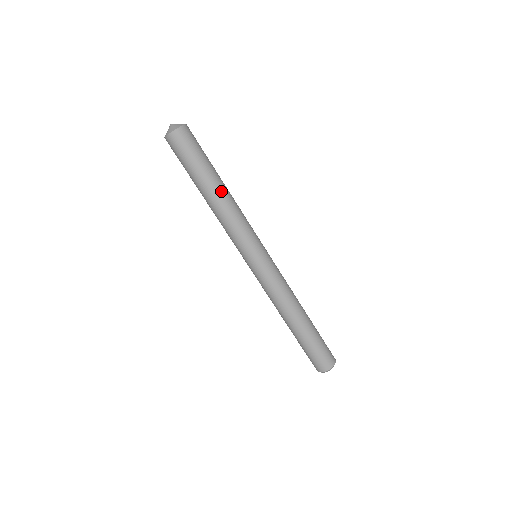
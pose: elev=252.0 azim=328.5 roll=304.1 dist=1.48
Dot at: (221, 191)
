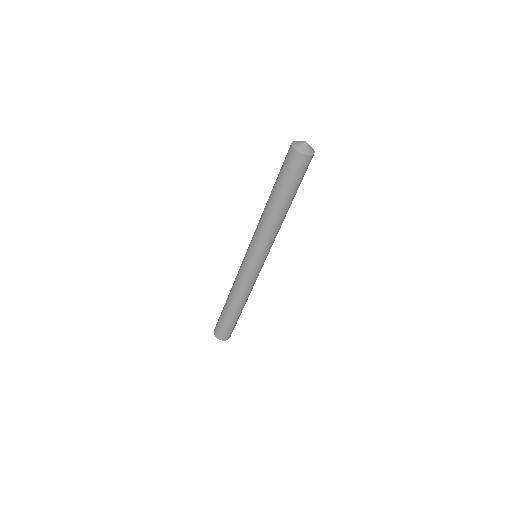
Dot at: occluded
